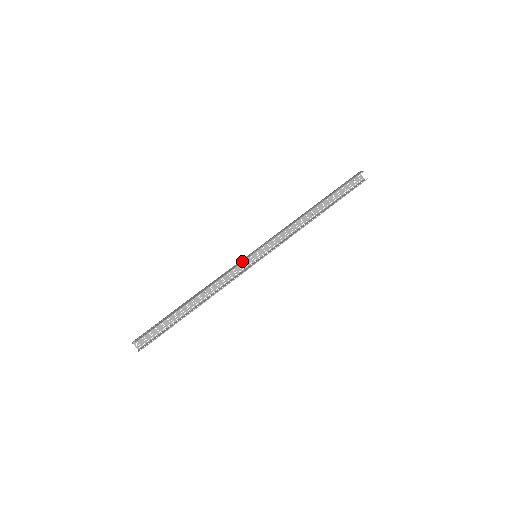
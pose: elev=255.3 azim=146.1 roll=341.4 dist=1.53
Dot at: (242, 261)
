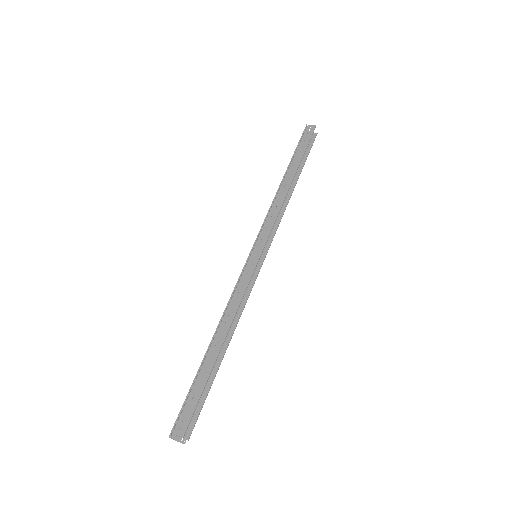
Dot at: (253, 270)
